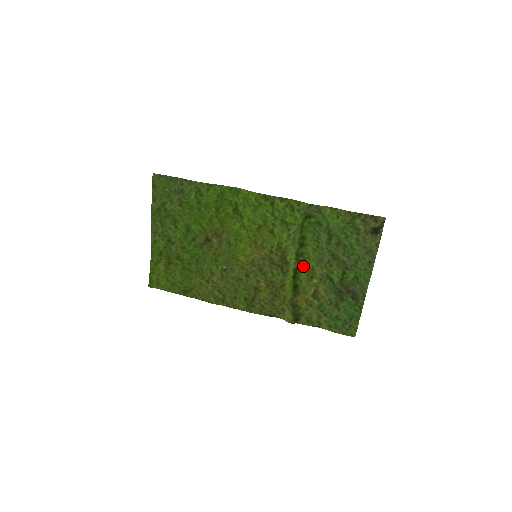
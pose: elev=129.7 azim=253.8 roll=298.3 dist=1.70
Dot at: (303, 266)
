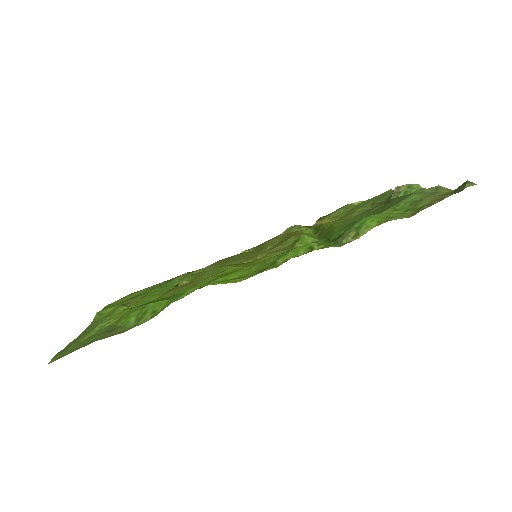
Dot at: (326, 226)
